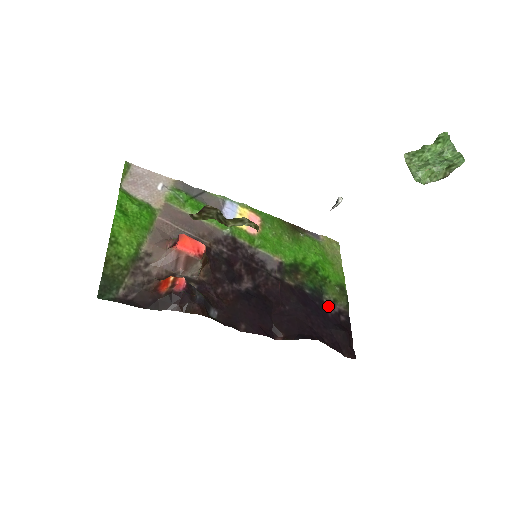
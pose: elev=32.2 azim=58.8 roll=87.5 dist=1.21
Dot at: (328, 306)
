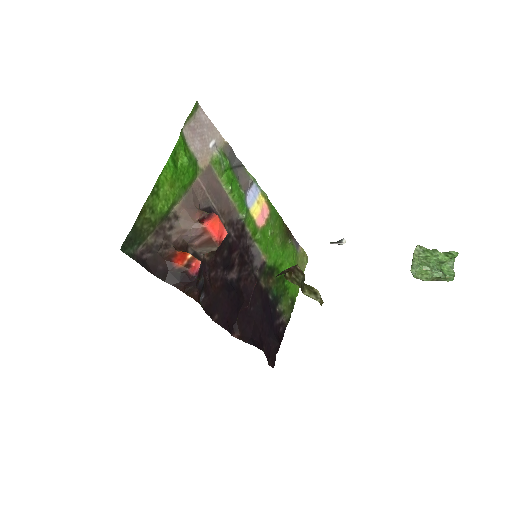
Dot at: (277, 315)
